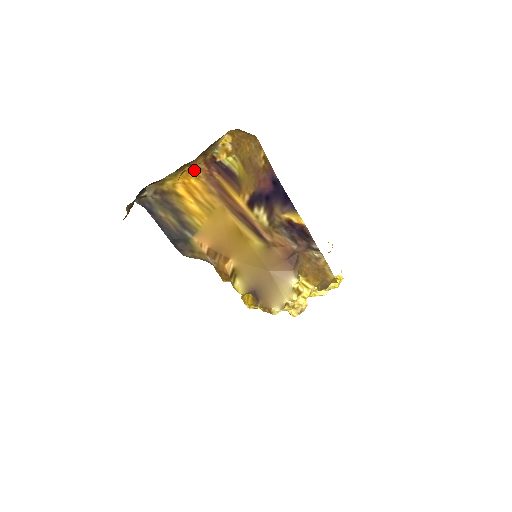
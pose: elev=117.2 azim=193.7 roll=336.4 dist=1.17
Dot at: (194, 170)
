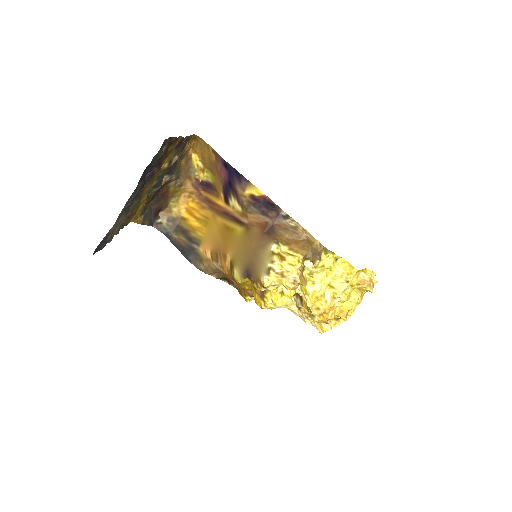
Dot at: (189, 195)
